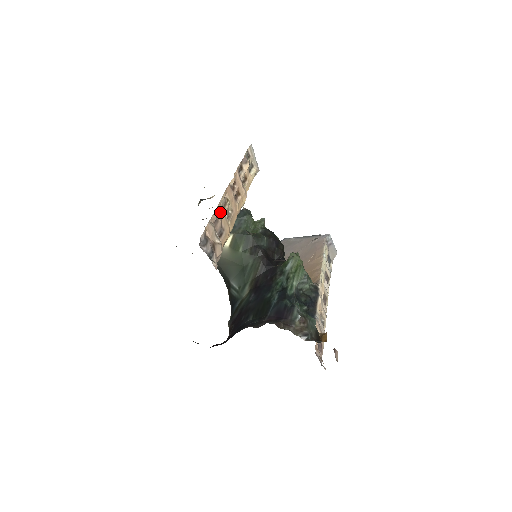
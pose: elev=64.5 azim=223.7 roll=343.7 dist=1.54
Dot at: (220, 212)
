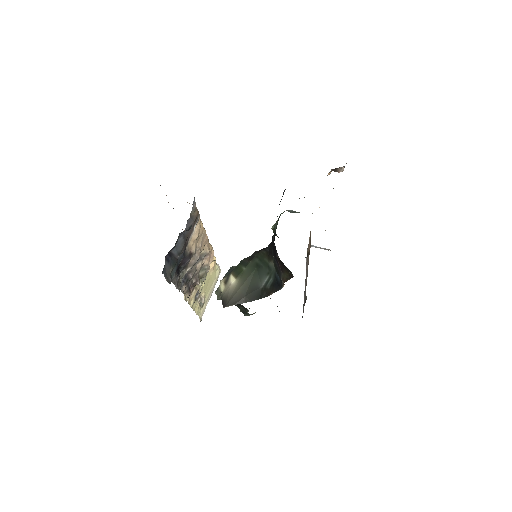
Dot at: occluded
